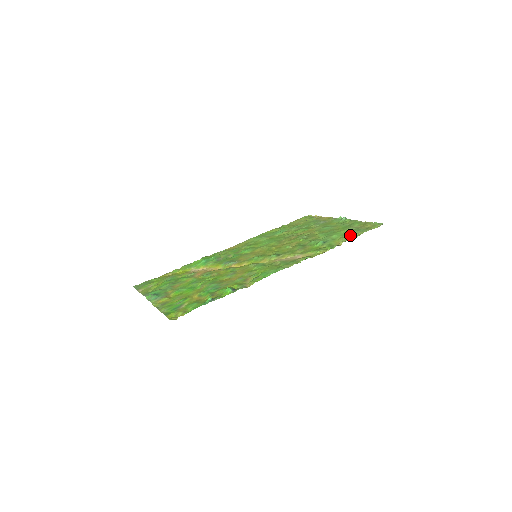
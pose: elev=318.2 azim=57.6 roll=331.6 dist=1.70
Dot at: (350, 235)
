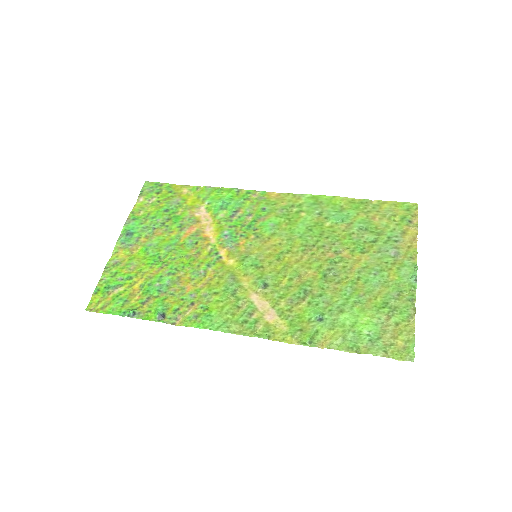
Dot at: (354, 340)
